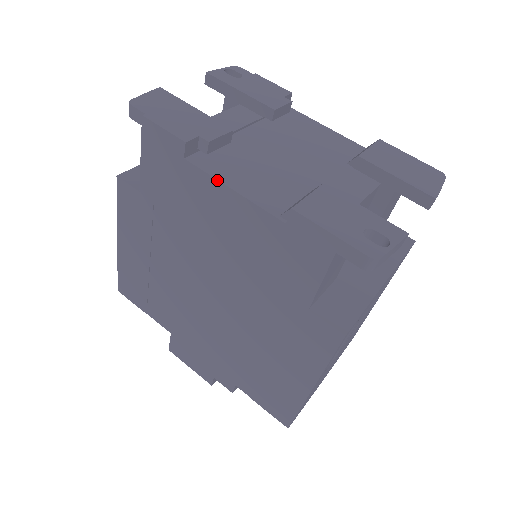
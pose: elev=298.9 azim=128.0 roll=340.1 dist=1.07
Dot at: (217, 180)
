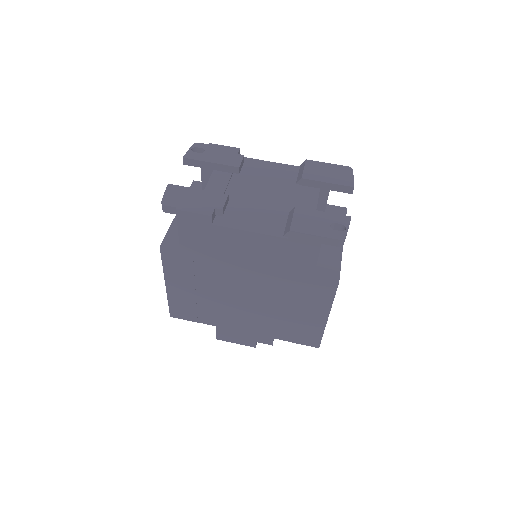
Dot at: (238, 230)
